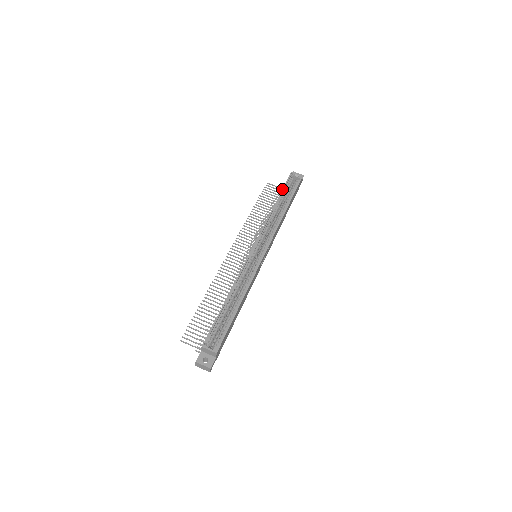
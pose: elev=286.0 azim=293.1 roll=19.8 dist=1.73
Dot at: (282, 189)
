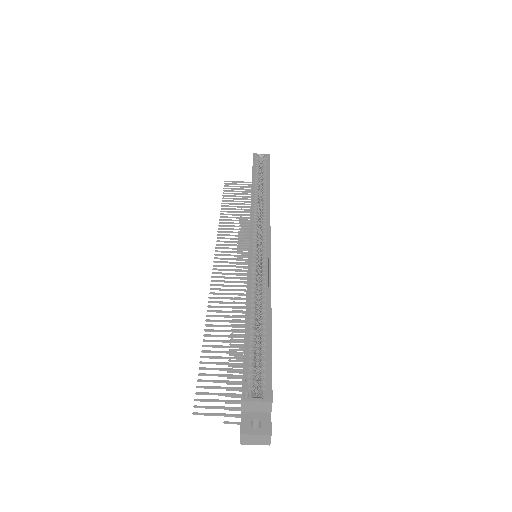
Dot at: (252, 172)
